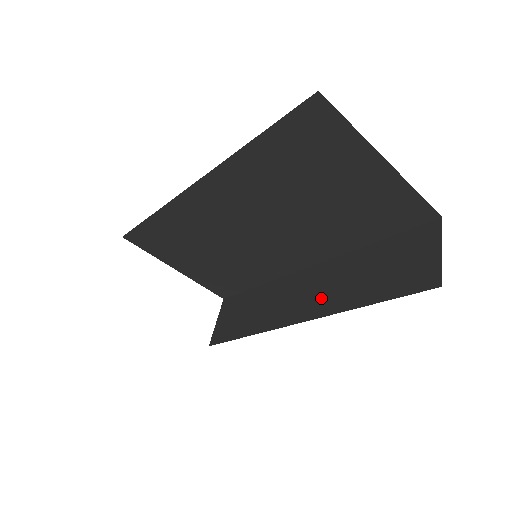
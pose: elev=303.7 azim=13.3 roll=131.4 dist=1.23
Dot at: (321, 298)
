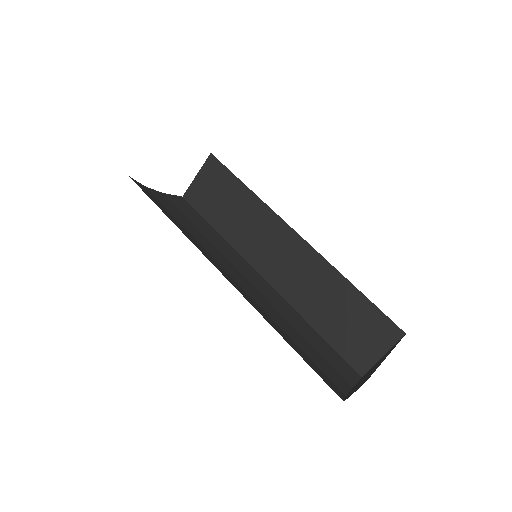
Dot at: (292, 281)
